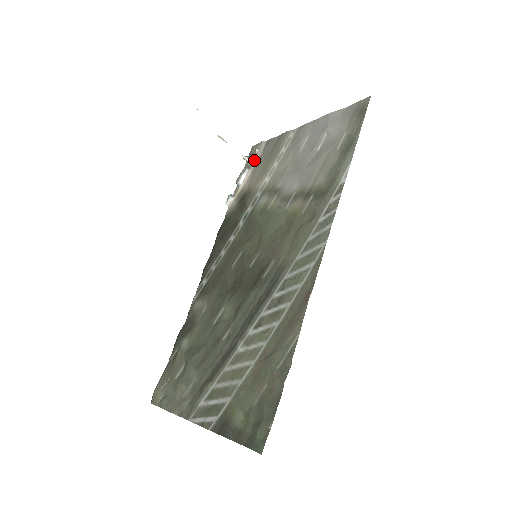
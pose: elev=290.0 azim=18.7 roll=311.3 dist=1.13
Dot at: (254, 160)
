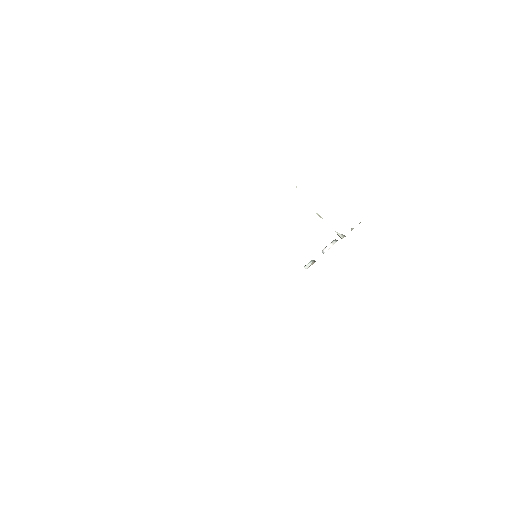
Dot at: occluded
